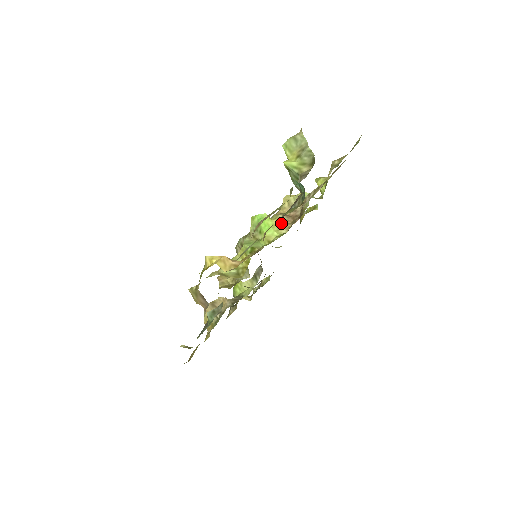
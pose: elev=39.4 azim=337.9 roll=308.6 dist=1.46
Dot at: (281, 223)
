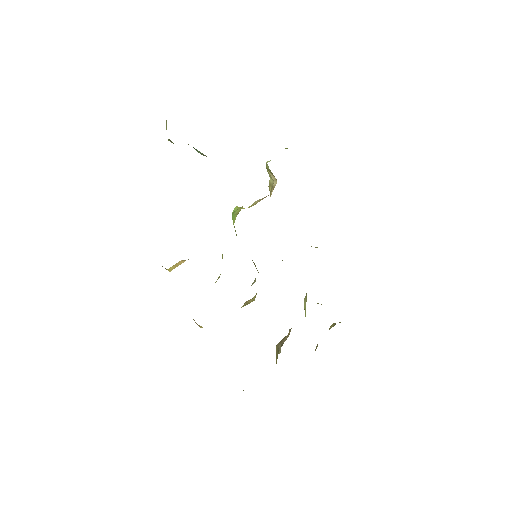
Dot at: occluded
